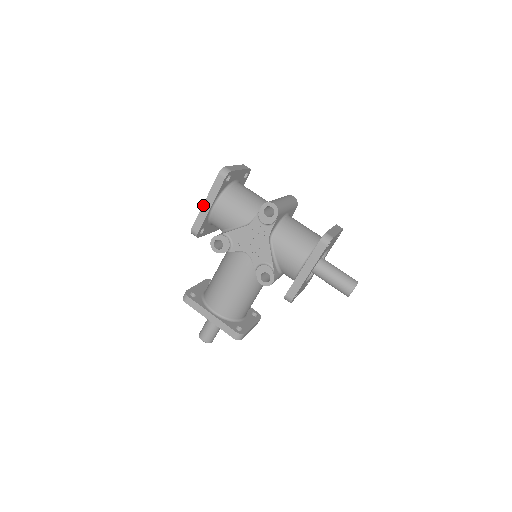
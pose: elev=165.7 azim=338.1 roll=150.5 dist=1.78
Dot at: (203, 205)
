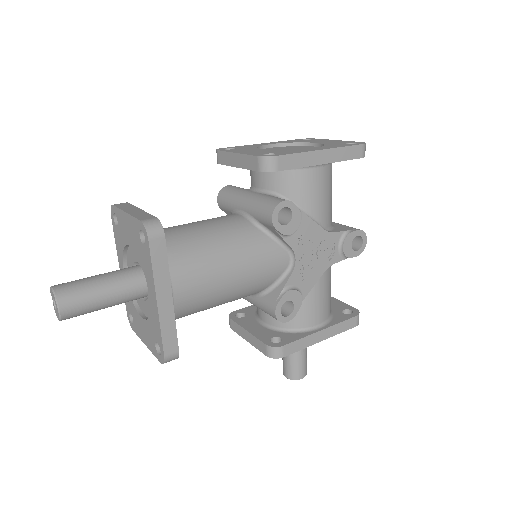
Dot at: (318, 150)
